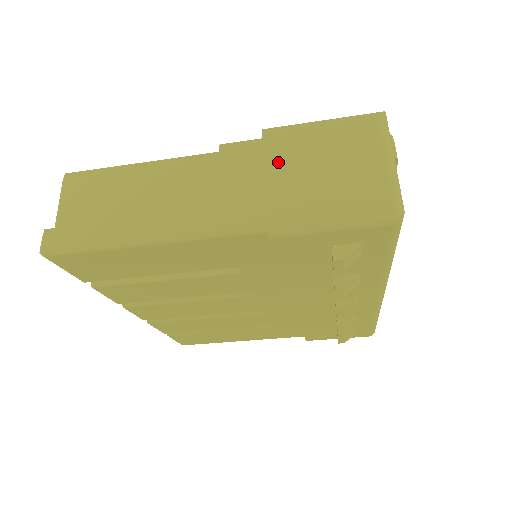
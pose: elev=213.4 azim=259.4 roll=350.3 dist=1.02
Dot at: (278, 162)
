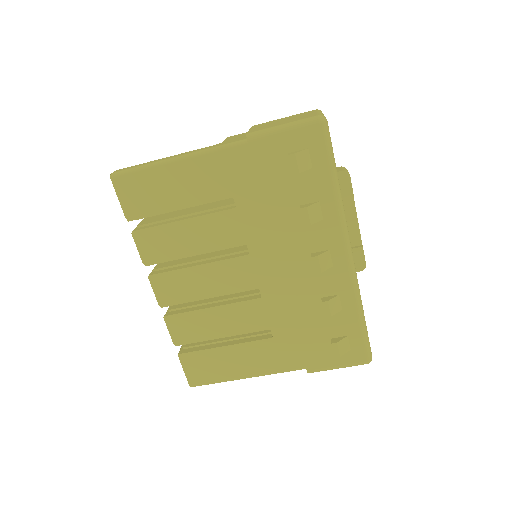
Dot at: (258, 126)
